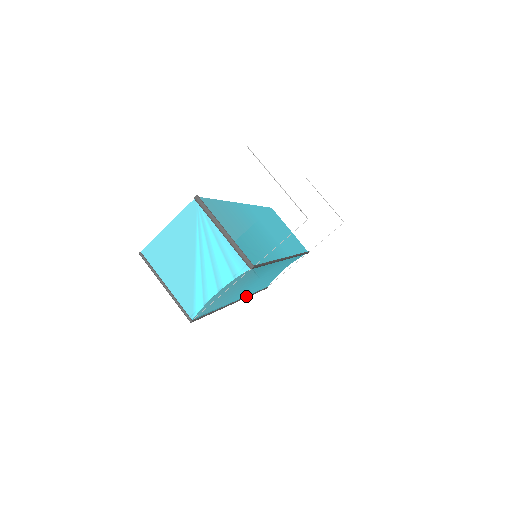
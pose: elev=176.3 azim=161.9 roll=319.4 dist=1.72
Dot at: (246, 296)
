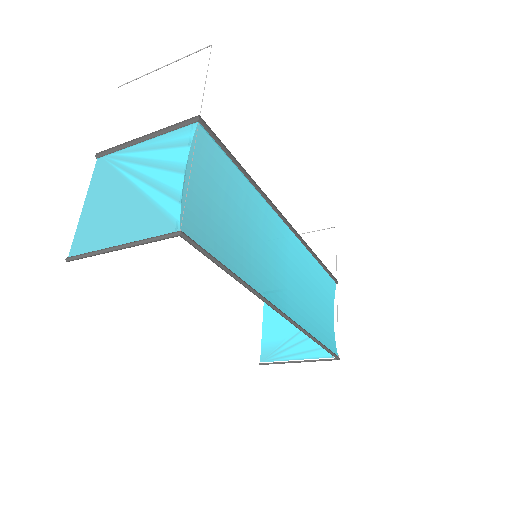
Dot at: (298, 325)
